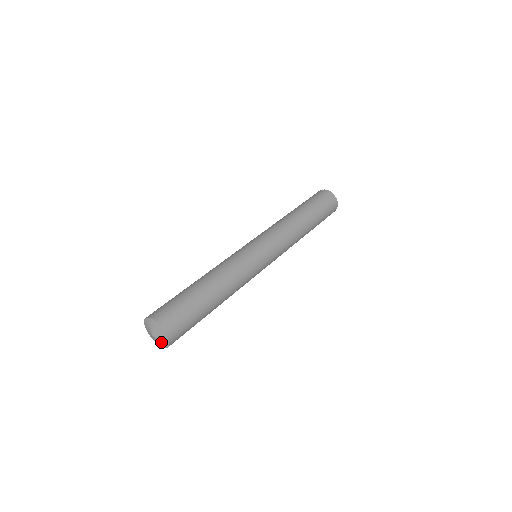
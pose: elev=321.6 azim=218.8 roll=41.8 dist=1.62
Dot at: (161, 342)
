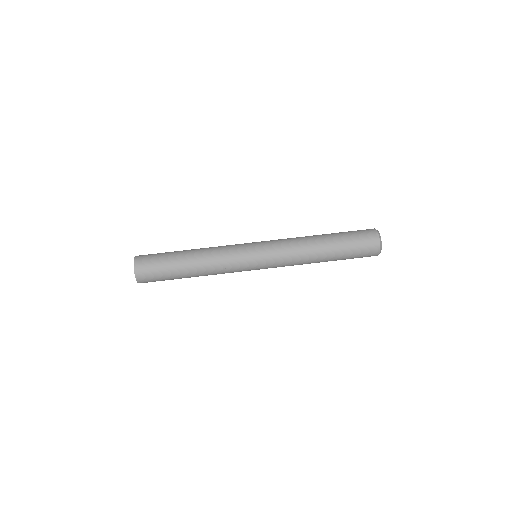
Dot at: occluded
